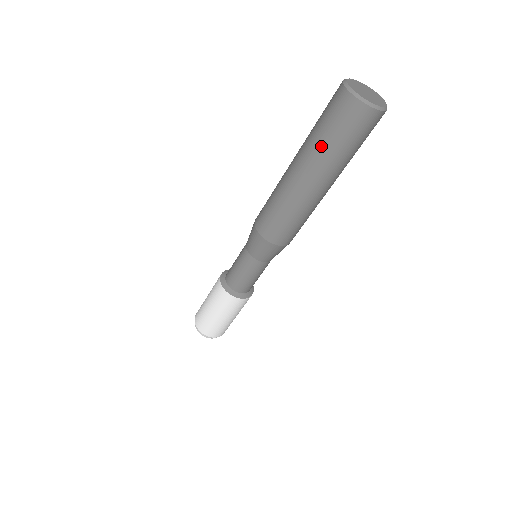
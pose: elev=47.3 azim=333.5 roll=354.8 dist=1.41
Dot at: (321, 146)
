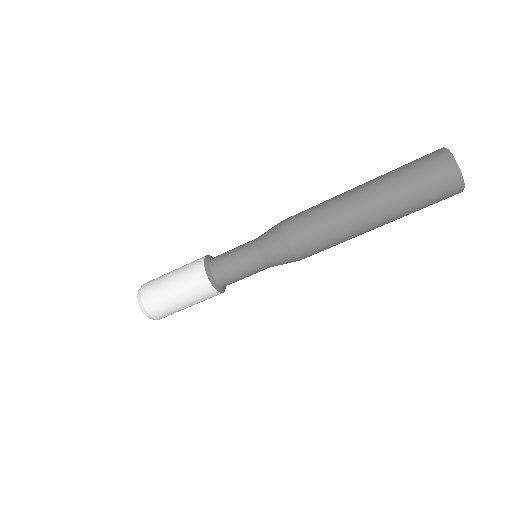
Dot at: (401, 192)
